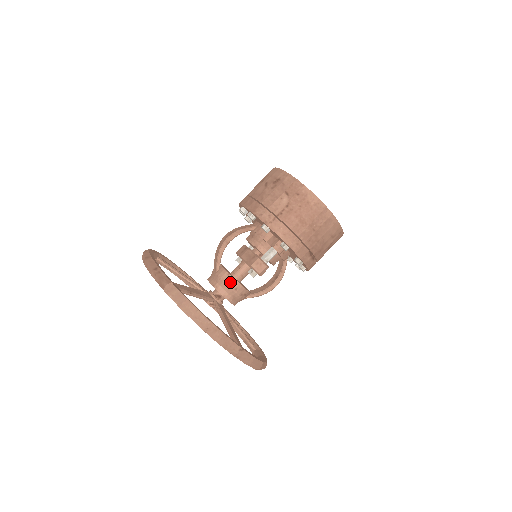
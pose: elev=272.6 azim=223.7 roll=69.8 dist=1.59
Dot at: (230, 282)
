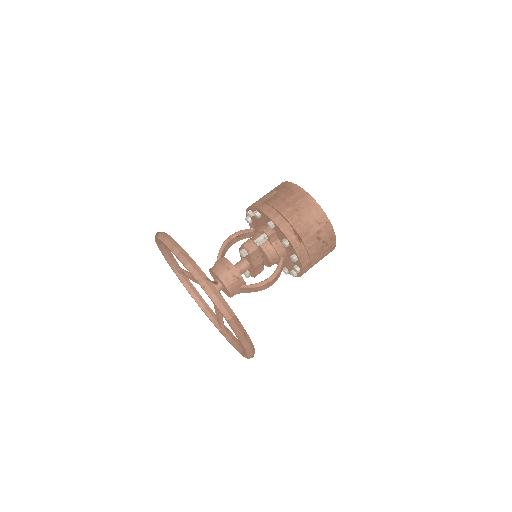
Dot at: (224, 263)
